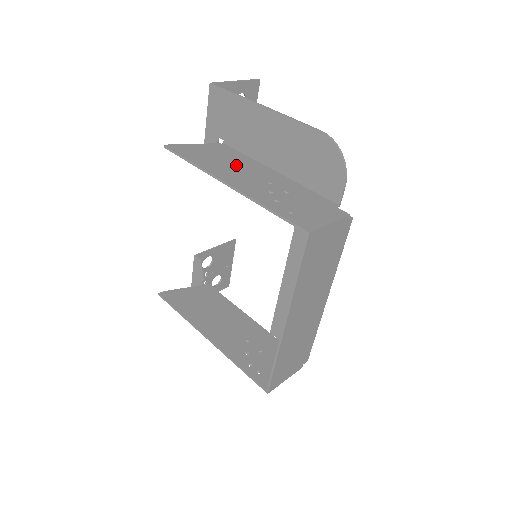
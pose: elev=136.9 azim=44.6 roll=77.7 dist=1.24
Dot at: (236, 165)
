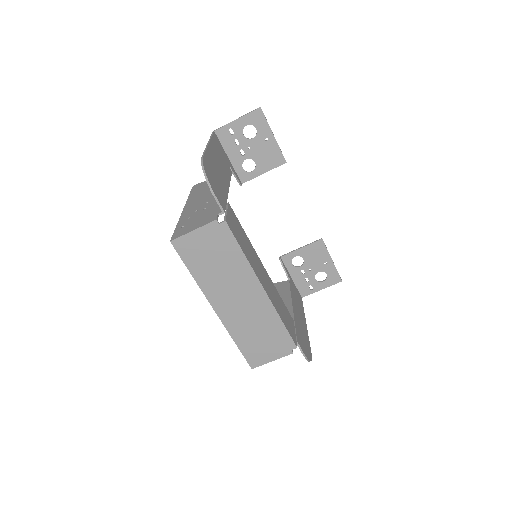
Dot at: (209, 191)
